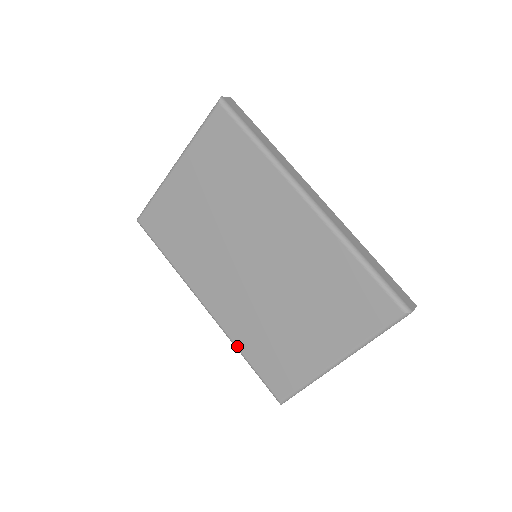
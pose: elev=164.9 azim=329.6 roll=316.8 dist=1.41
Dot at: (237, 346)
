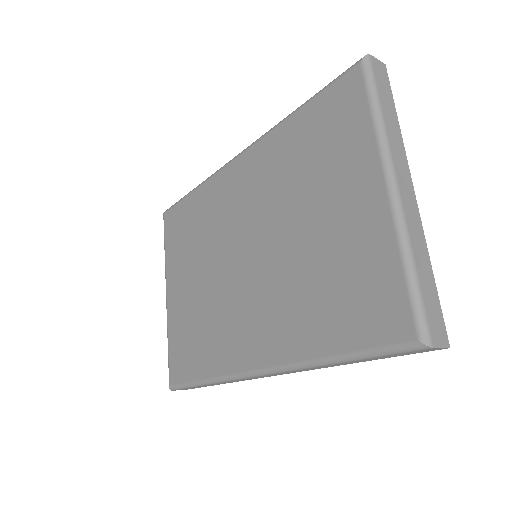
Dot at: (313, 358)
